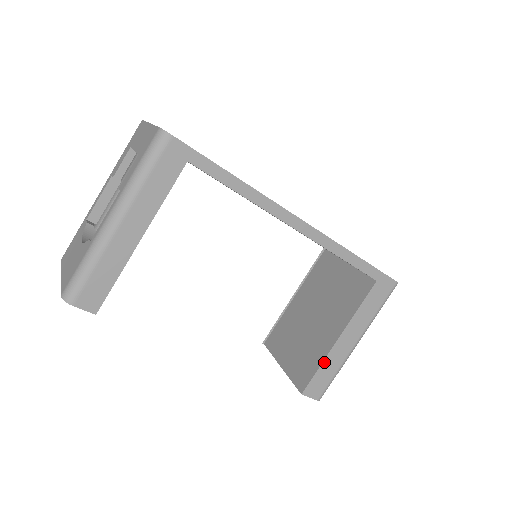
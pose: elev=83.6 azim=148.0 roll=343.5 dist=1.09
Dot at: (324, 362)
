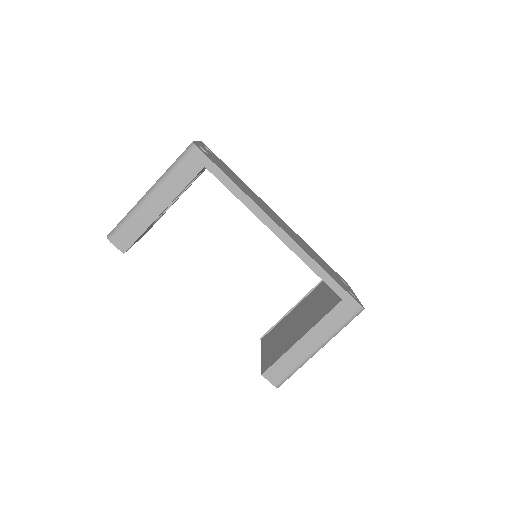
Dot at: (285, 354)
